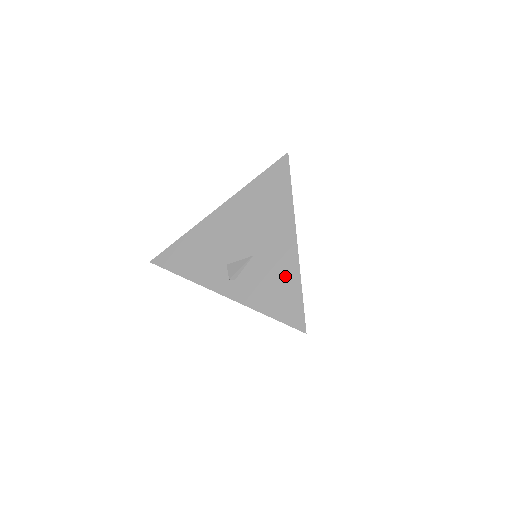
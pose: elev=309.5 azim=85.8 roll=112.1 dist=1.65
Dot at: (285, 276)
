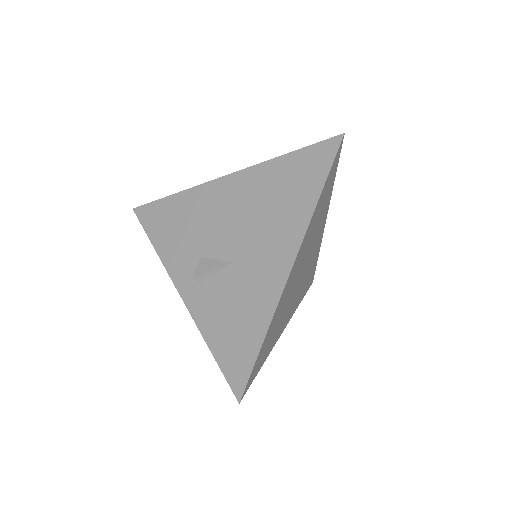
Dot at: (253, 312)
